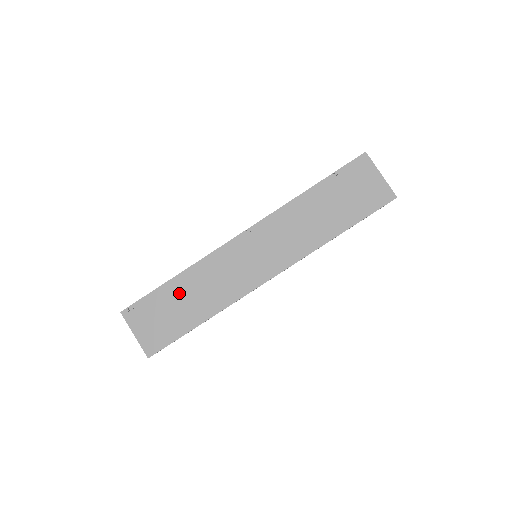
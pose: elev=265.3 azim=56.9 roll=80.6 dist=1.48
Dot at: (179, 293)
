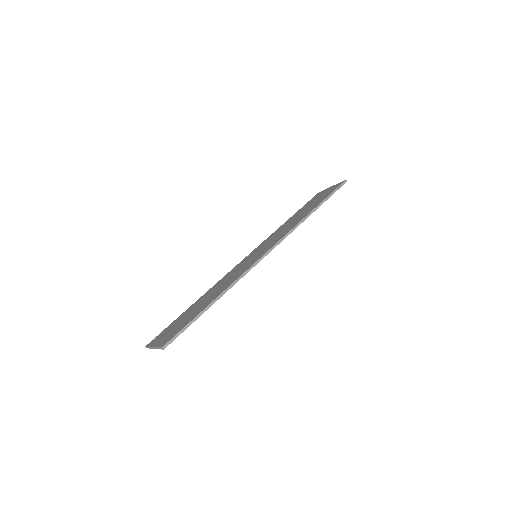
Dot at: (196, 305)
